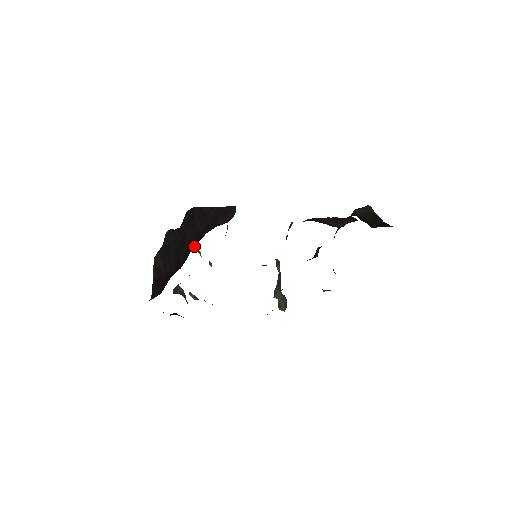
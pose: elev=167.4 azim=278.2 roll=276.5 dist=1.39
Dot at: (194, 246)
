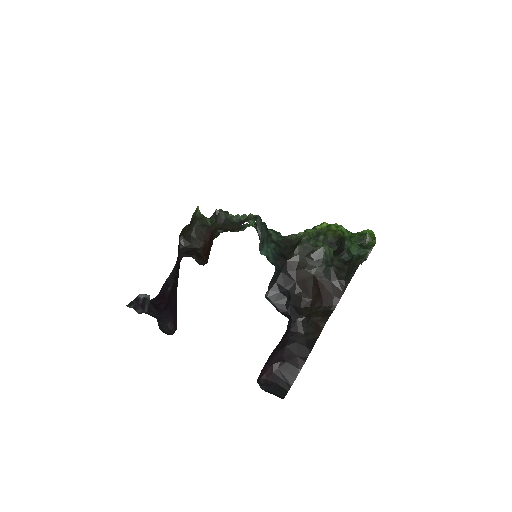
Dot at: (216, 219)
